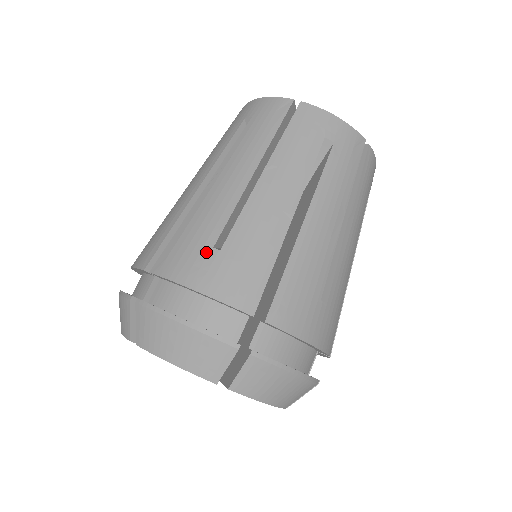
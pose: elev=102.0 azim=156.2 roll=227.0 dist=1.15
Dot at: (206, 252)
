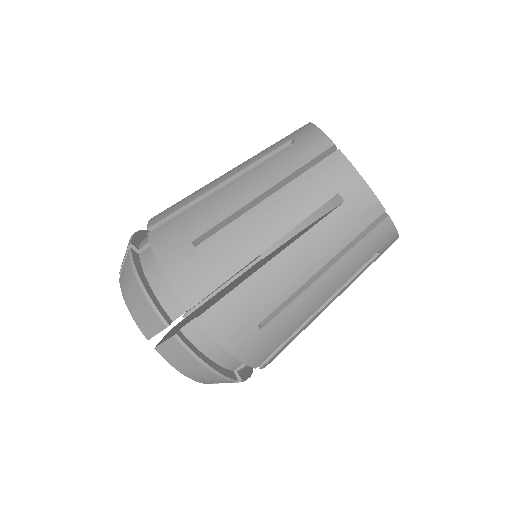
Dot at: (185, 243)
